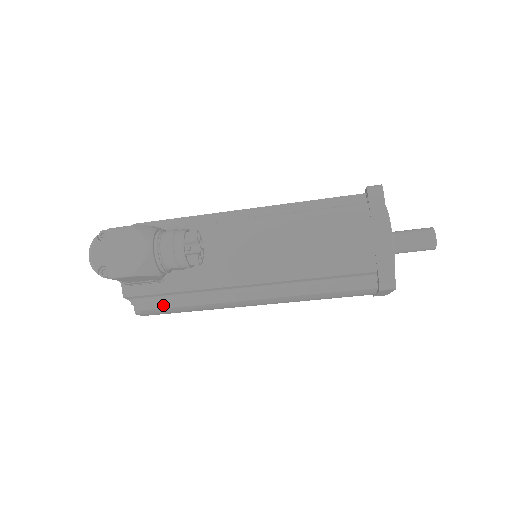
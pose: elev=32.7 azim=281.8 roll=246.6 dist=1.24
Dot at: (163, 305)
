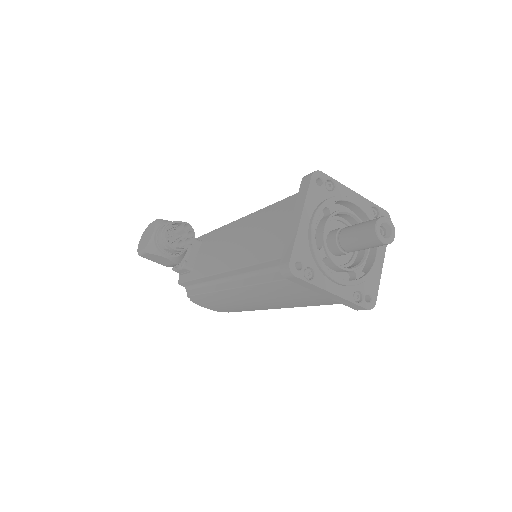
Dot at: (195, 292)
